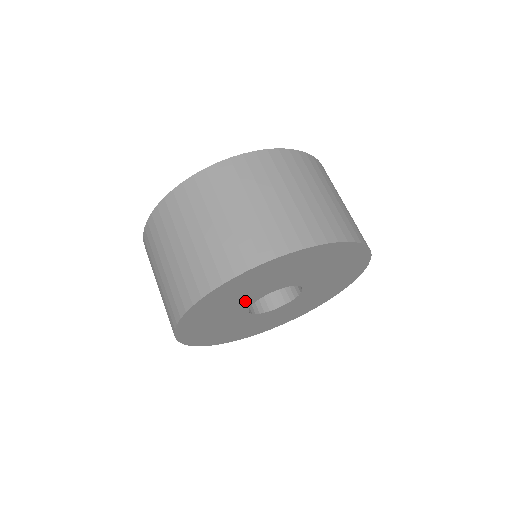
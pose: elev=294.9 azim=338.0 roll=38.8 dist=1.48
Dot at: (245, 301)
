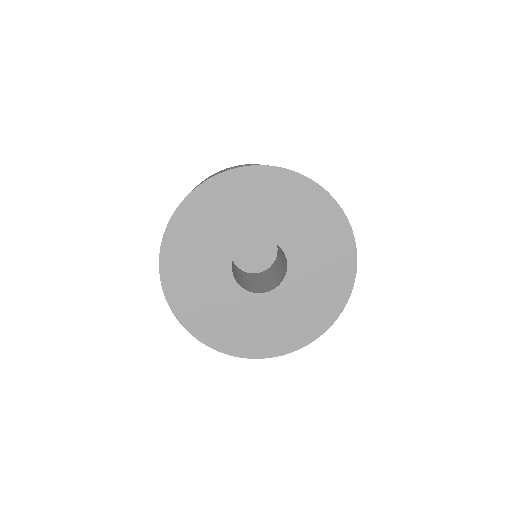
Dot at: (218, 256)
